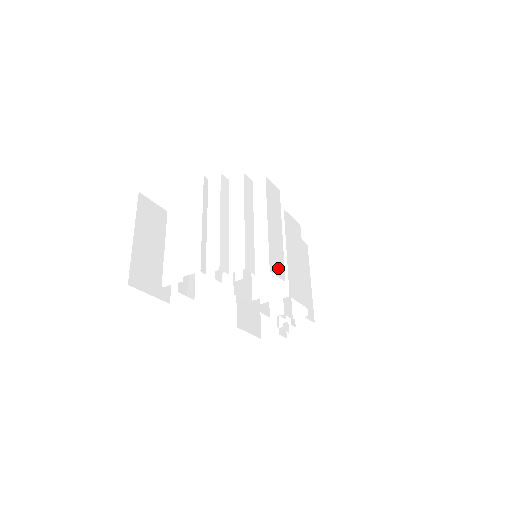
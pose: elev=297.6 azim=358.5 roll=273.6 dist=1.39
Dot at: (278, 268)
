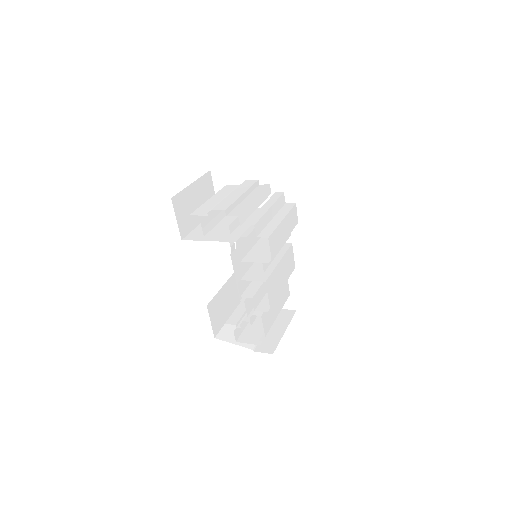
Dot at: (273, 246)
